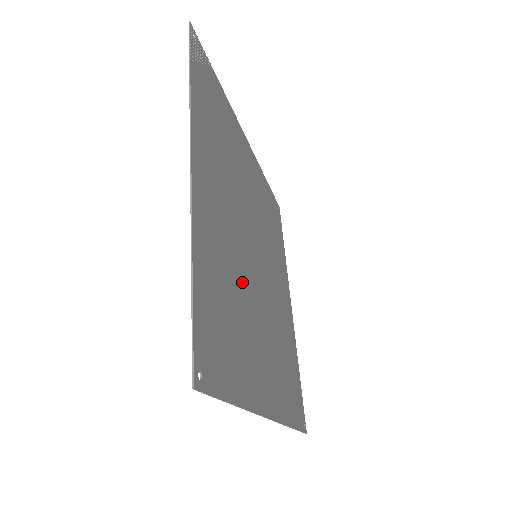
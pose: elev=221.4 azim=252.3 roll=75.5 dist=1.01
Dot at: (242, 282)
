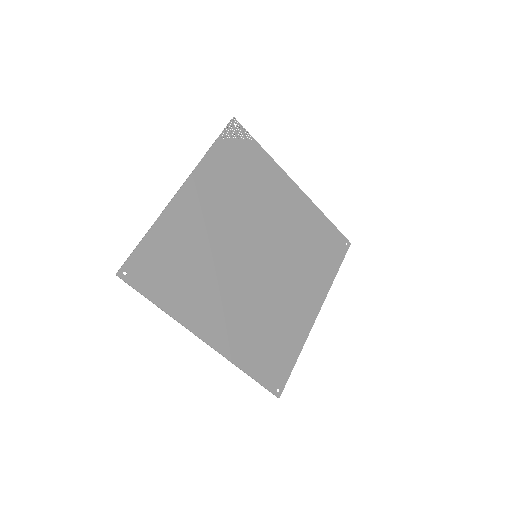
Dot at: (215, 260)
